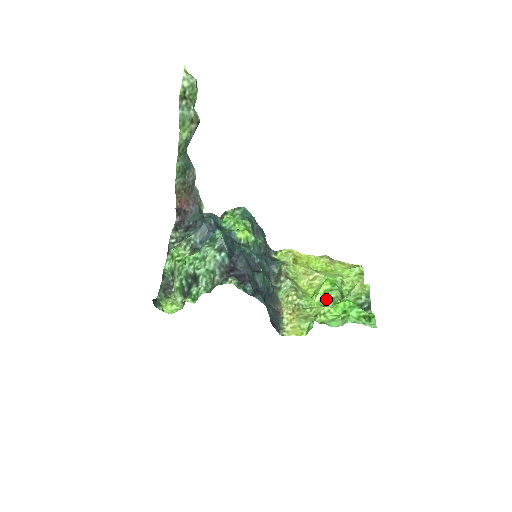
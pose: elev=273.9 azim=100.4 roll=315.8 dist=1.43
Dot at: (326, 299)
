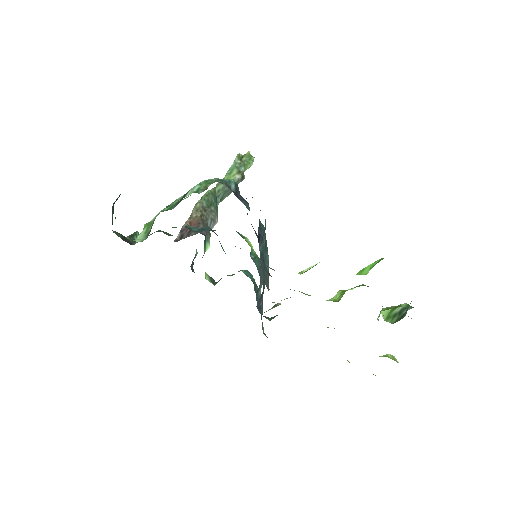
Dot at: (344, 292)
